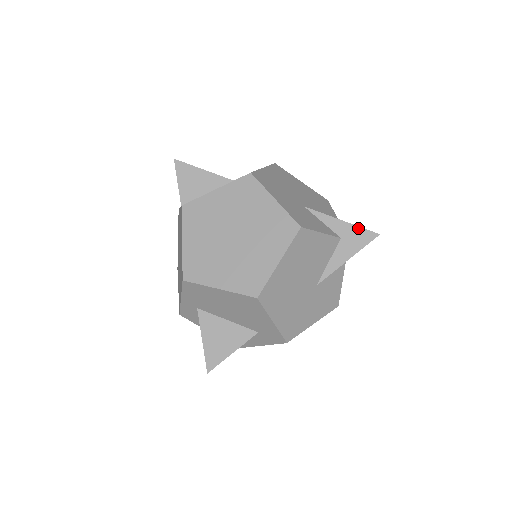
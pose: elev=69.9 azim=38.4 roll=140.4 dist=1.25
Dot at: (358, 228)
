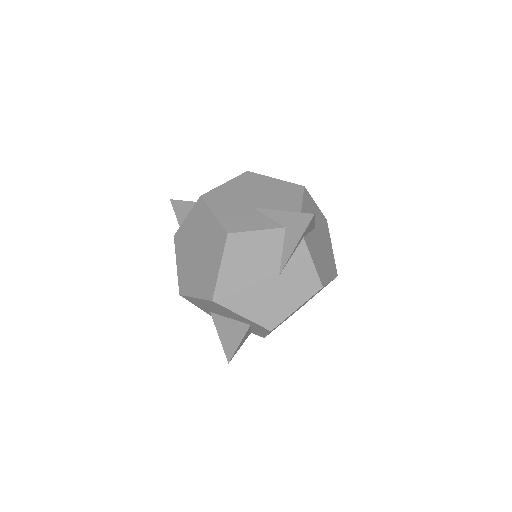
Dot at: (296, 214)
